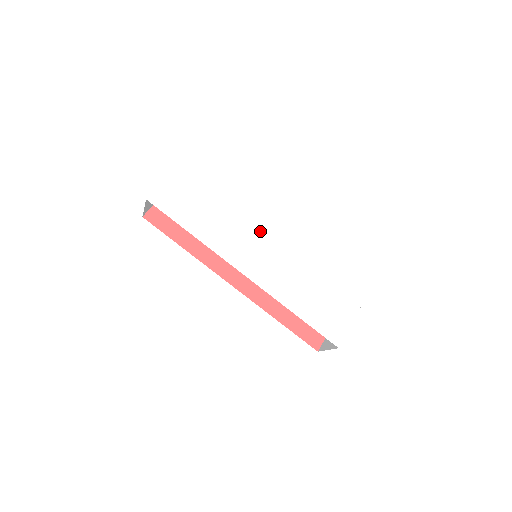
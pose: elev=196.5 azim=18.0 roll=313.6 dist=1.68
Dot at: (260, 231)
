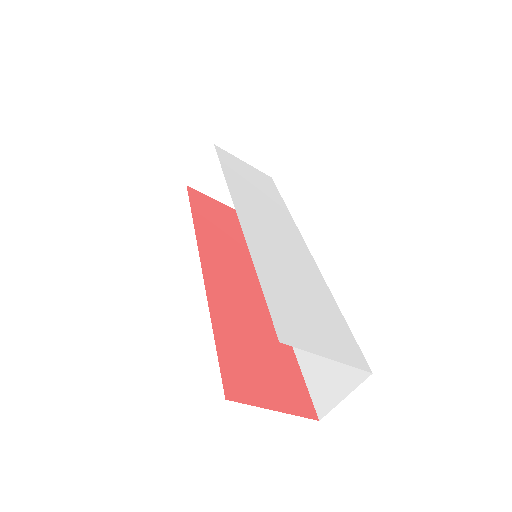
Dot at: (285, 230)
